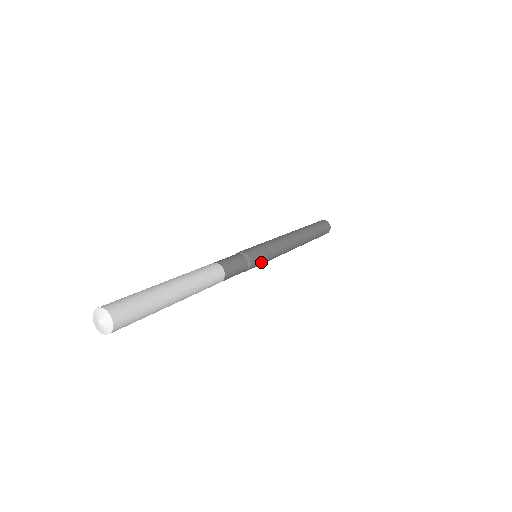
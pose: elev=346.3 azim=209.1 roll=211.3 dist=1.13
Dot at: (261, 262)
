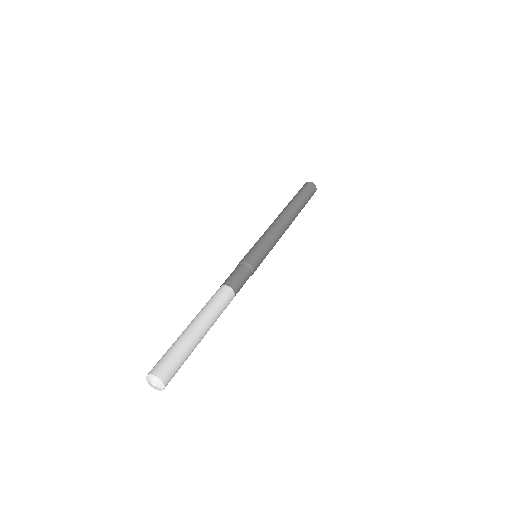
Dot at: (261, 257)
